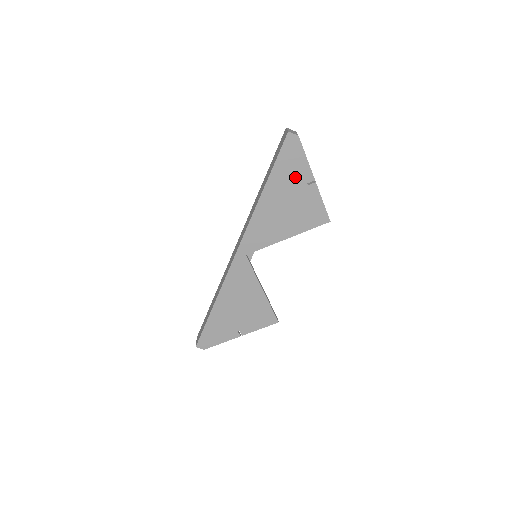
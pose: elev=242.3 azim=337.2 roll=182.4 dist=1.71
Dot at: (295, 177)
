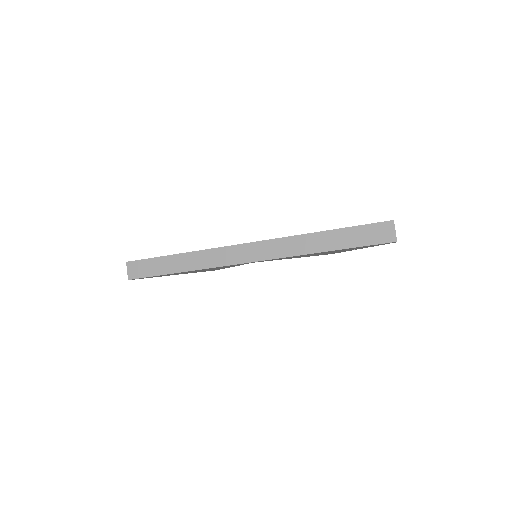
Dot at: occluded
